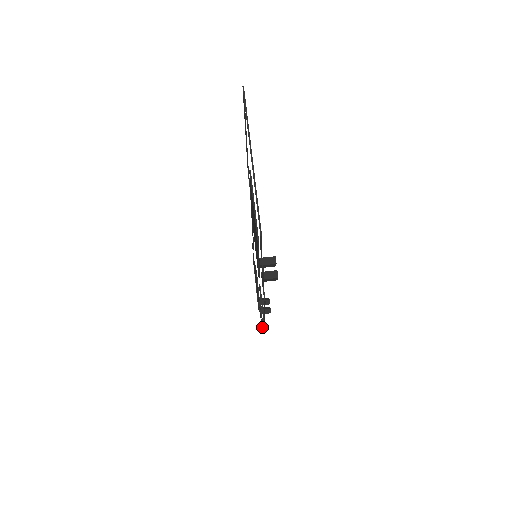
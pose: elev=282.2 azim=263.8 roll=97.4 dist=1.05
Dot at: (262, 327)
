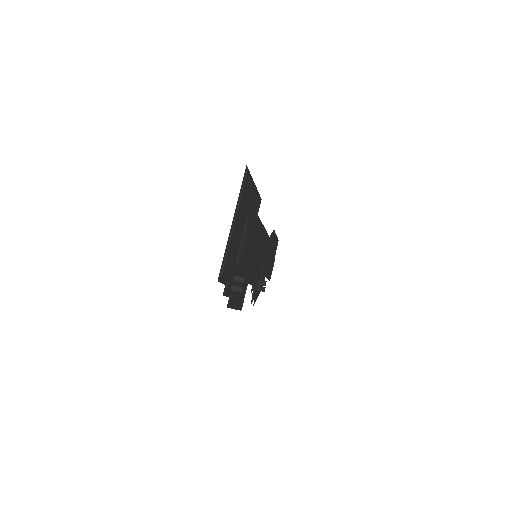
Dot at: (255, 300)
